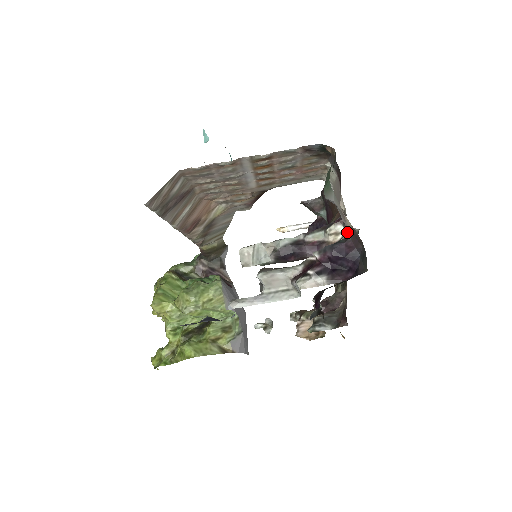
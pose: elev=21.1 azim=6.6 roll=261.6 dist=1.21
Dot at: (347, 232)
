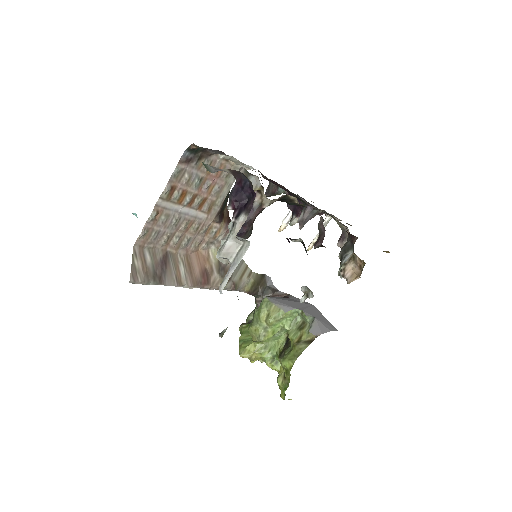
Dot at: occluded
